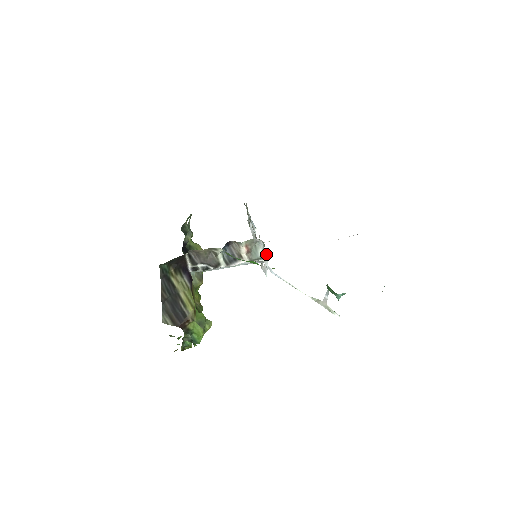
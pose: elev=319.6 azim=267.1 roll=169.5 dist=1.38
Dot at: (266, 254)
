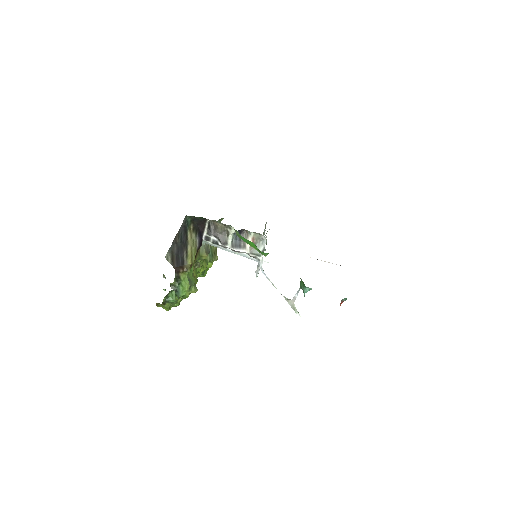
Dot at: (265, 250)
